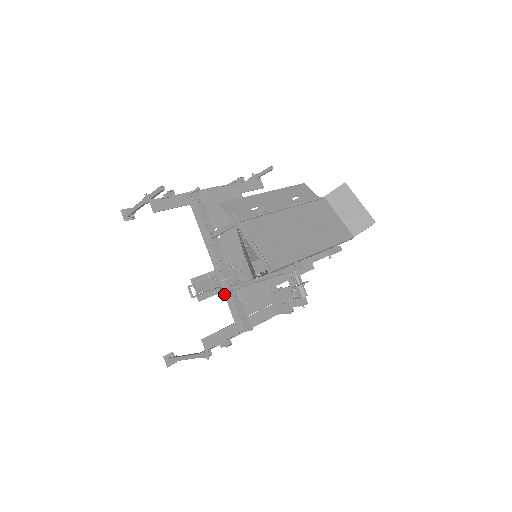
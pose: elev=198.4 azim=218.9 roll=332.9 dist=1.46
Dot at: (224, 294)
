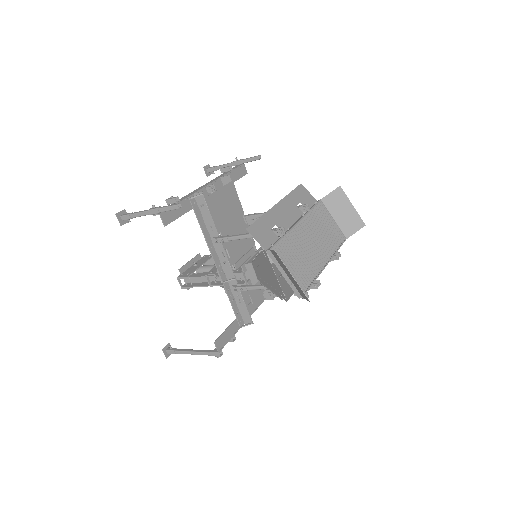
Dot at: (227, 294)
